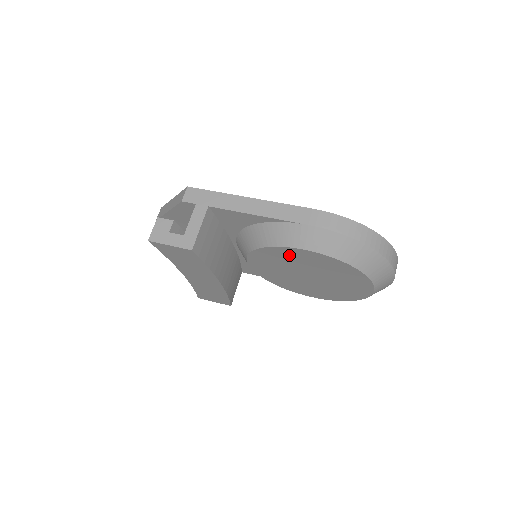
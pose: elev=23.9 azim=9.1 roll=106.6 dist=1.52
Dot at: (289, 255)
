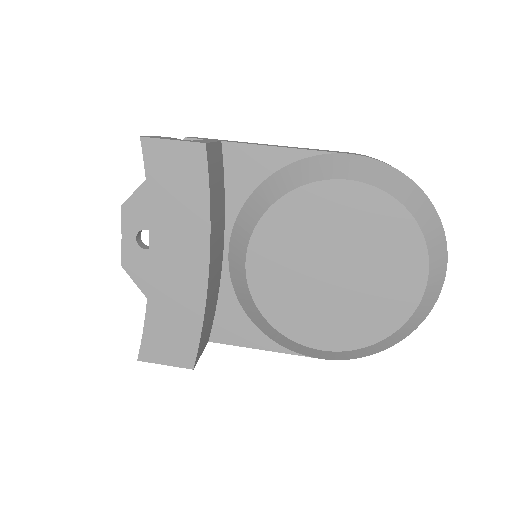
Dot at: (320, 206)
